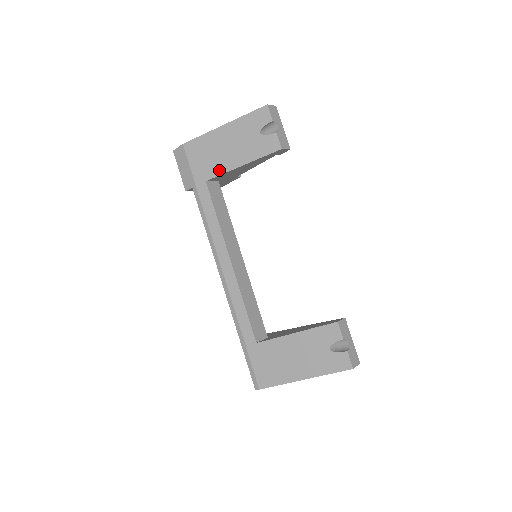
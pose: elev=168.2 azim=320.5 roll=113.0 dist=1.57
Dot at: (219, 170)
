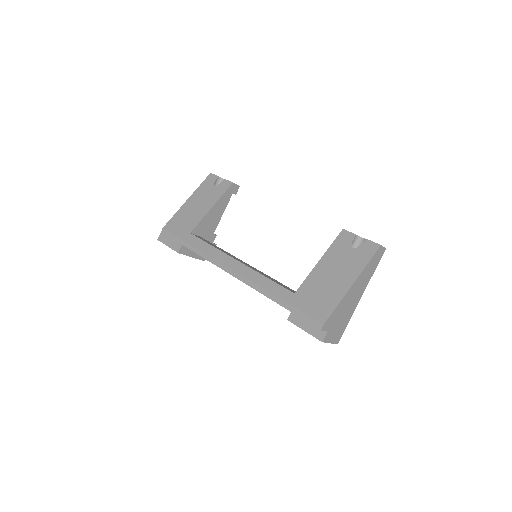
Dot at: (197, 221)
